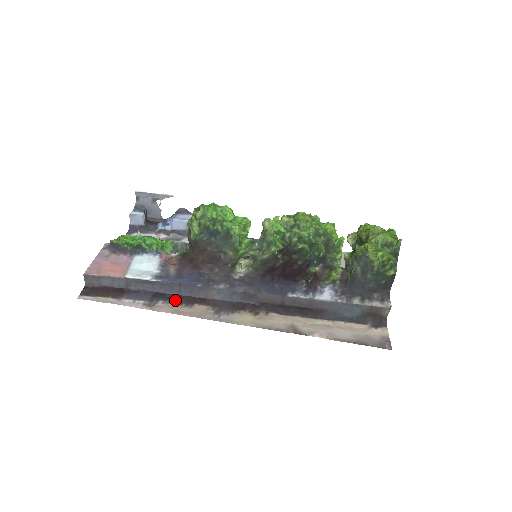
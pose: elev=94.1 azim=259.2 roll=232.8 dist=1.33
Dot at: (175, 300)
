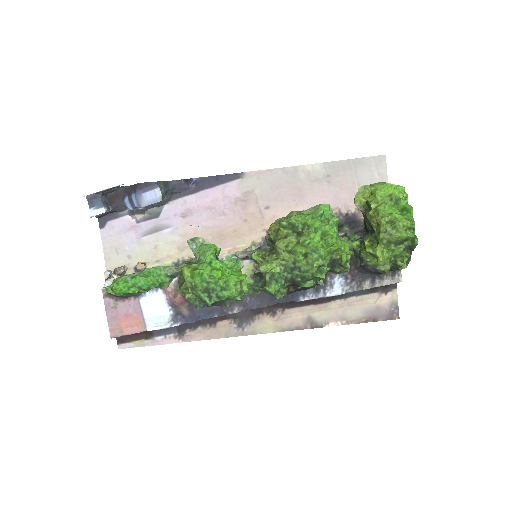
Dot at: (198, 324)
